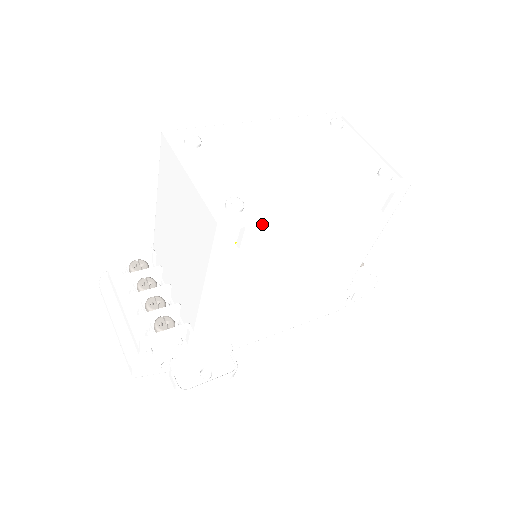
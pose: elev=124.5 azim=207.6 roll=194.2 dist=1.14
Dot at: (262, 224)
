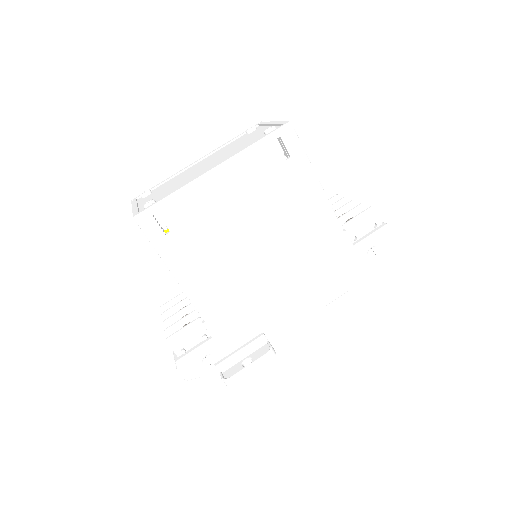
Dot at: (170, 206)
